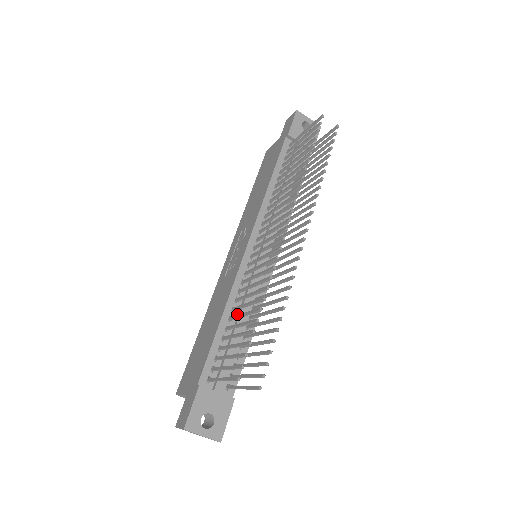
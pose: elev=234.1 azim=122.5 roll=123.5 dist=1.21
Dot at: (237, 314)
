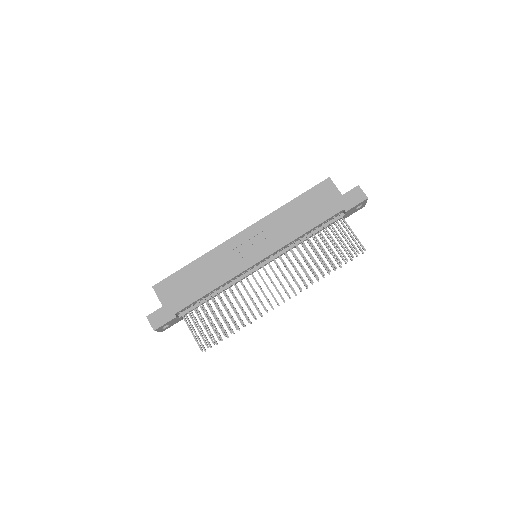
Dot at: (220, 288)
